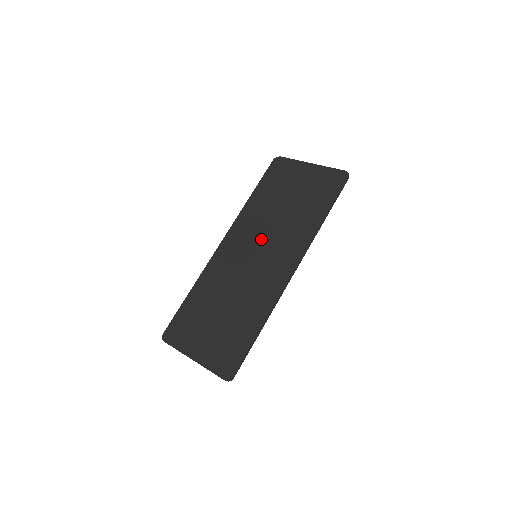
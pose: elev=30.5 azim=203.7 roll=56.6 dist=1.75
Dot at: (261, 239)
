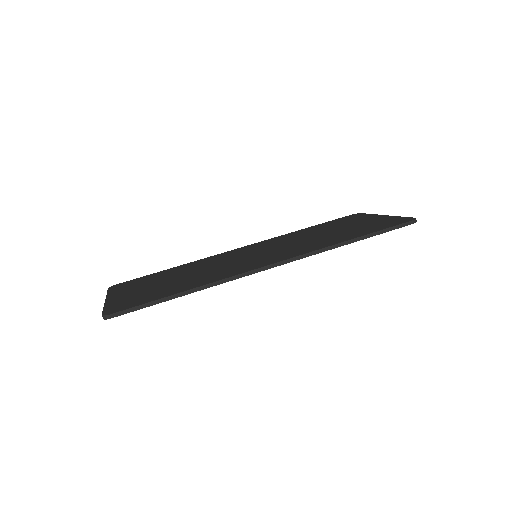
Dot at: (275, 247)
